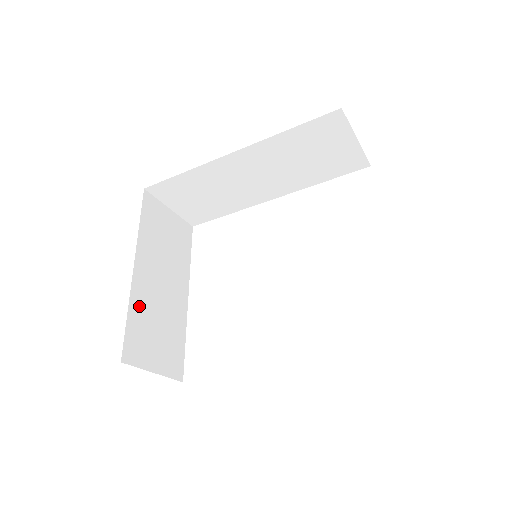
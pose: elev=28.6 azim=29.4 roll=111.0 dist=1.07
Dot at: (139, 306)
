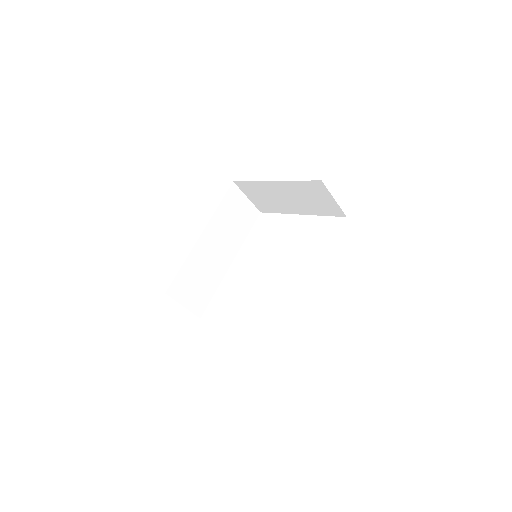
Dot at: occluded
